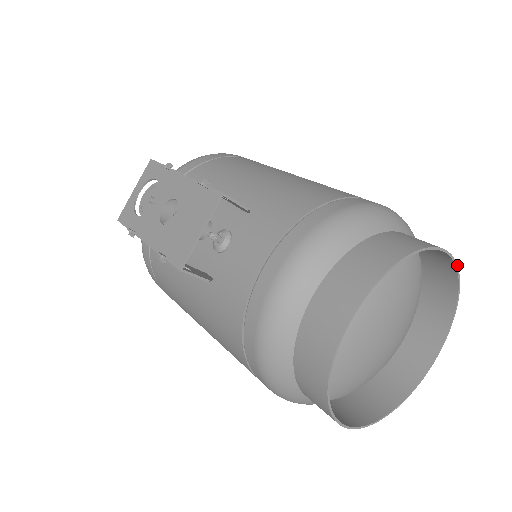
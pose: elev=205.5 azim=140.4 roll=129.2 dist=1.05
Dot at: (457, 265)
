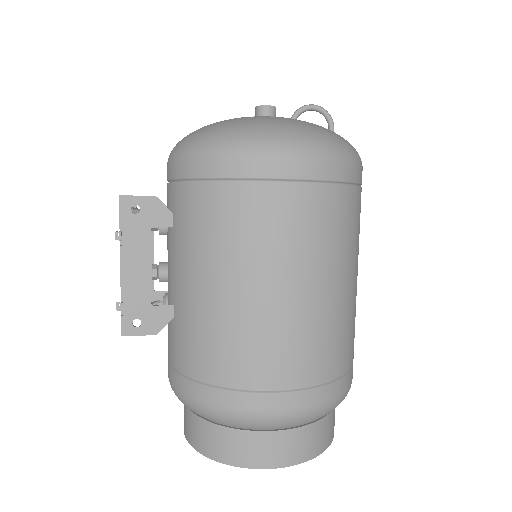
Dot at: (297, 464)
